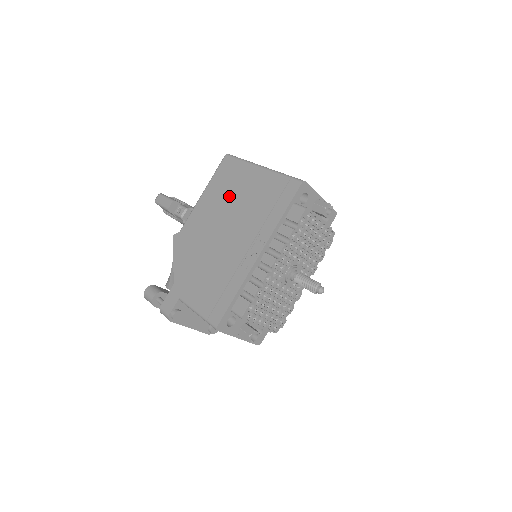
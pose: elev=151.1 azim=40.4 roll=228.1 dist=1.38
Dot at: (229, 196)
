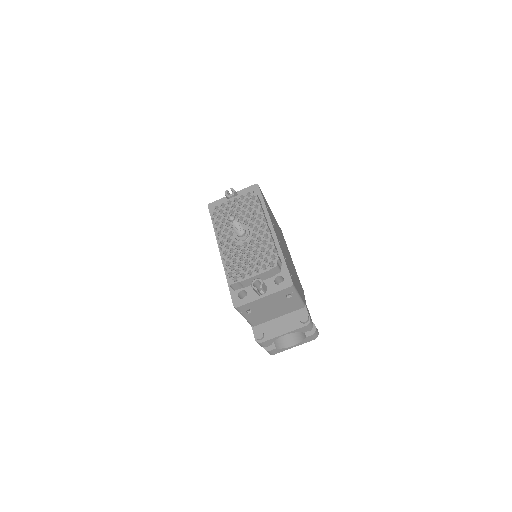
Dot at: occluded
